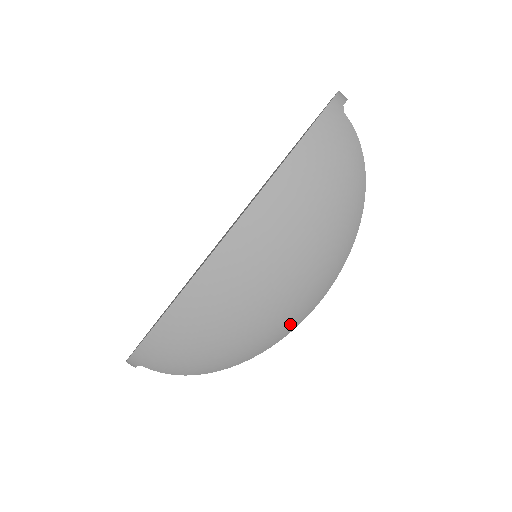
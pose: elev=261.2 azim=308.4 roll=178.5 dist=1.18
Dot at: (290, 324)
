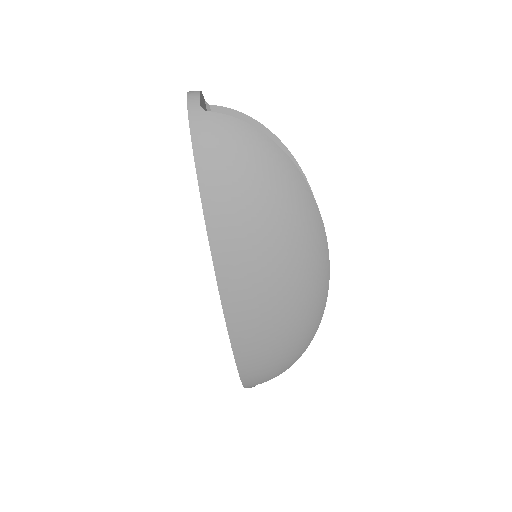
Dot at: (322, 284)
